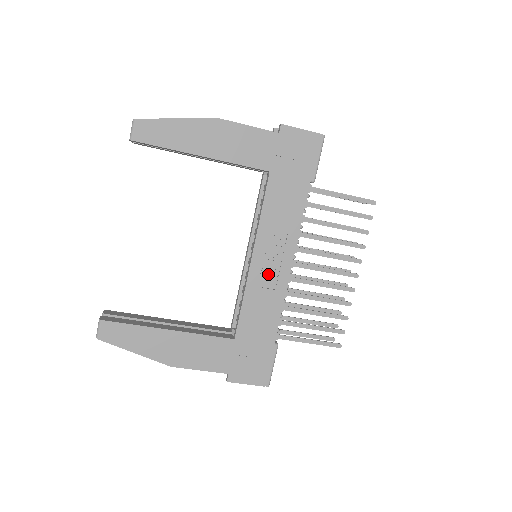
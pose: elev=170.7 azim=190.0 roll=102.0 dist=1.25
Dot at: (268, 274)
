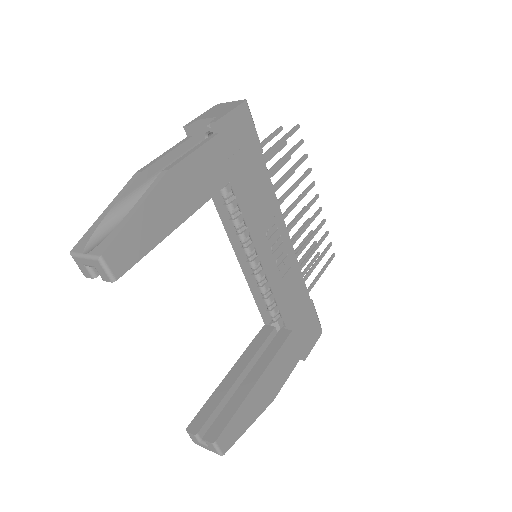
Dot at: (281, 261)
